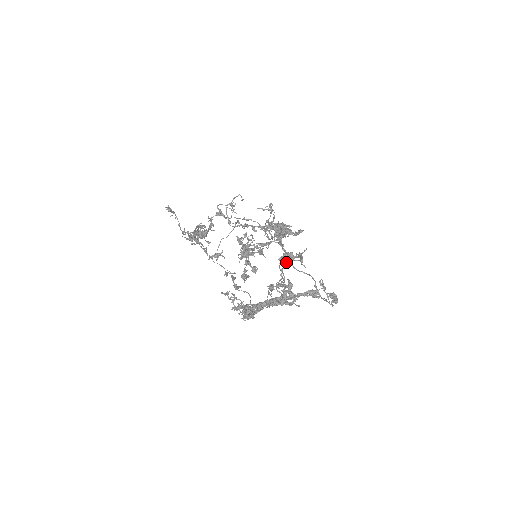
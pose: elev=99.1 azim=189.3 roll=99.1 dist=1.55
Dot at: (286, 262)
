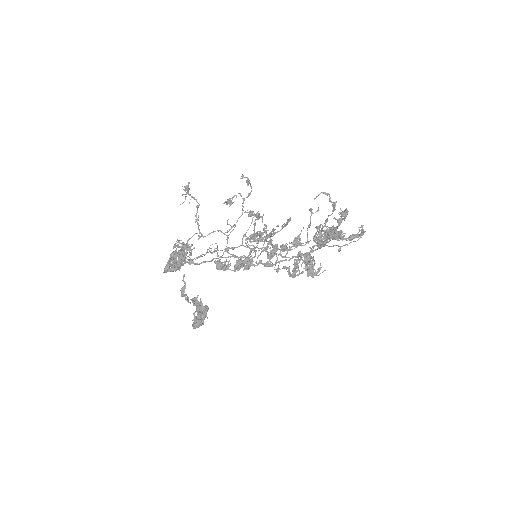
Dot at: occluded
